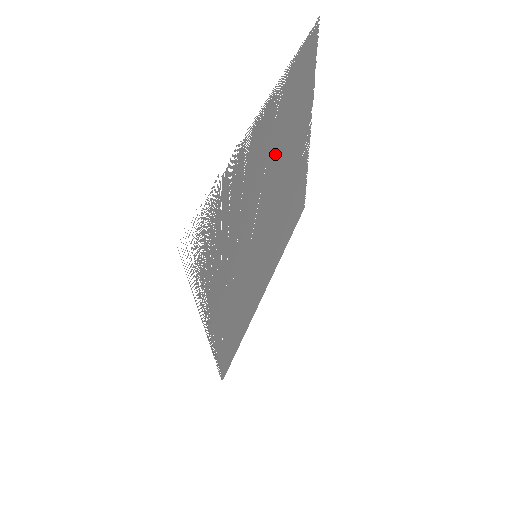
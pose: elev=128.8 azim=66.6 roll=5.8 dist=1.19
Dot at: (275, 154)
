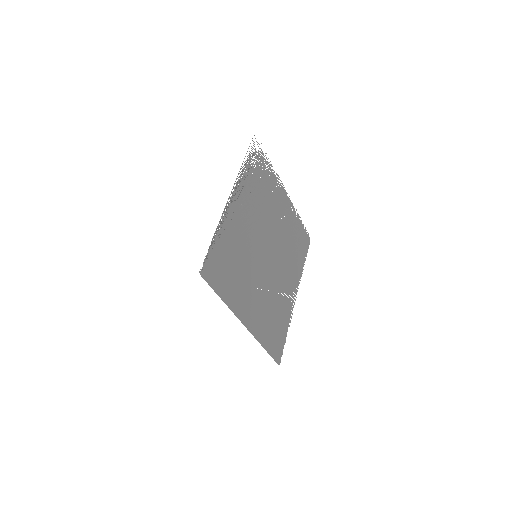
Dot at: (283, 231)
